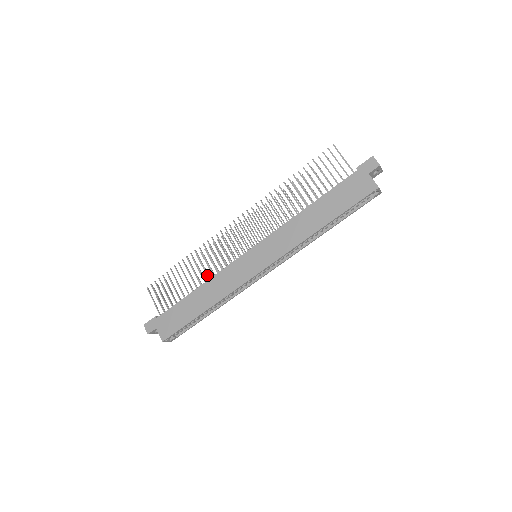
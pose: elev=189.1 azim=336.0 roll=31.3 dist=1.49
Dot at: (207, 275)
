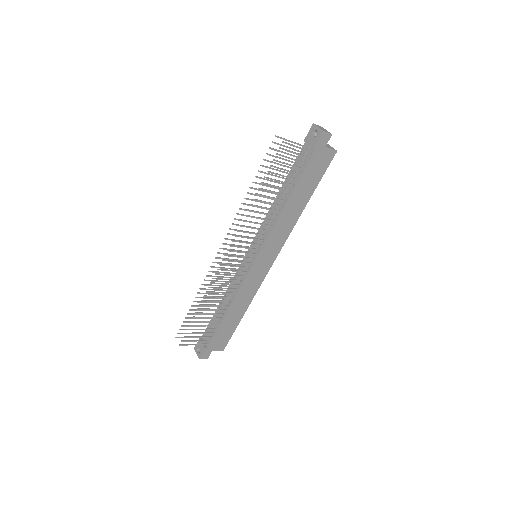
Dot at: occluded
